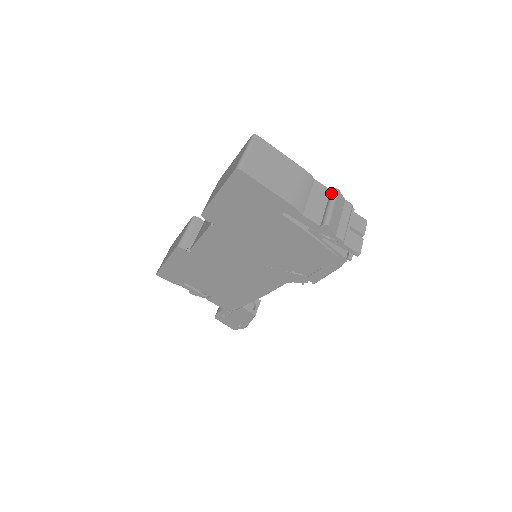
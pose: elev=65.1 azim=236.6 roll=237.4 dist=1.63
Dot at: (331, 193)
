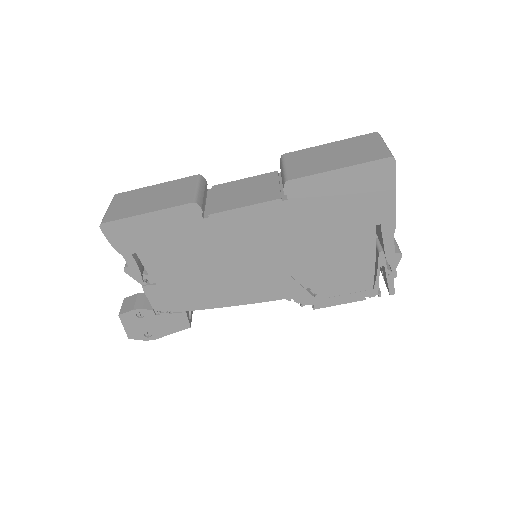
Dot at: occluded
